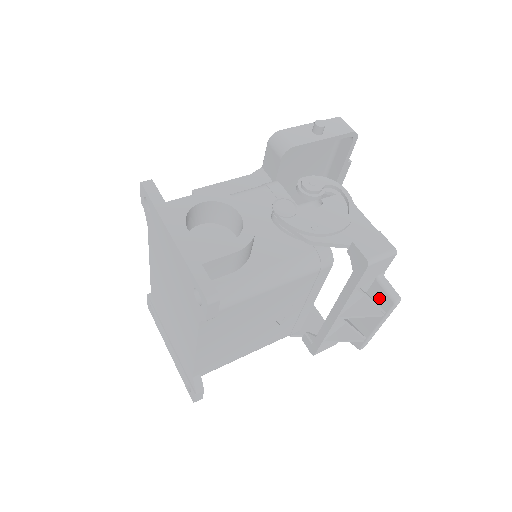
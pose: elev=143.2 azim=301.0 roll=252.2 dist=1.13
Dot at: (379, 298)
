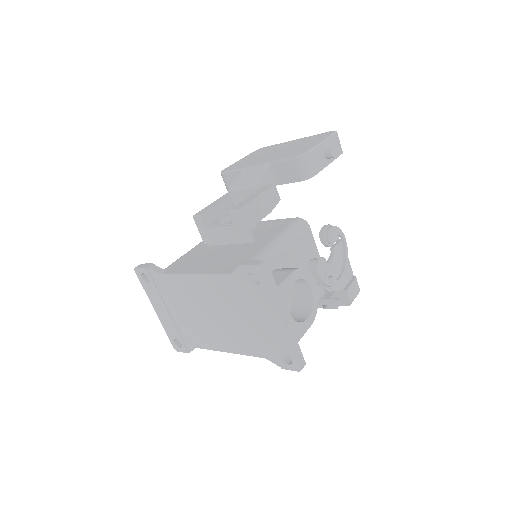
Dot at: occluded
